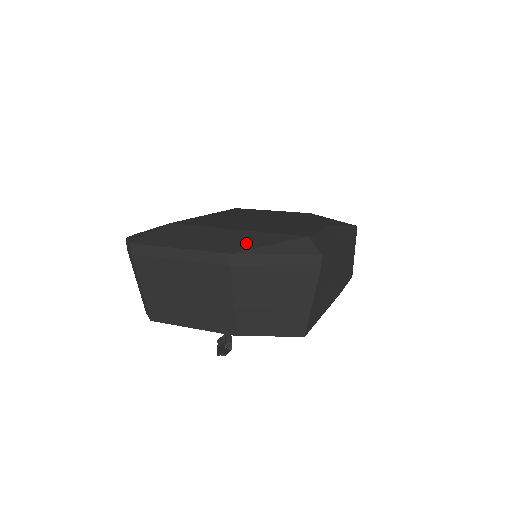
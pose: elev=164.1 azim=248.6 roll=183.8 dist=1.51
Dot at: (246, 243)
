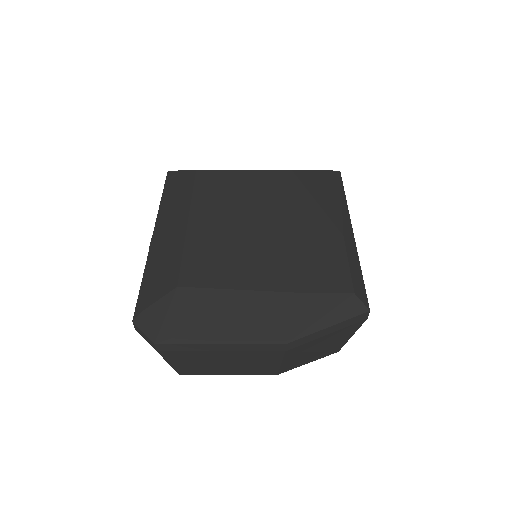
Dot at: (293, 320)
